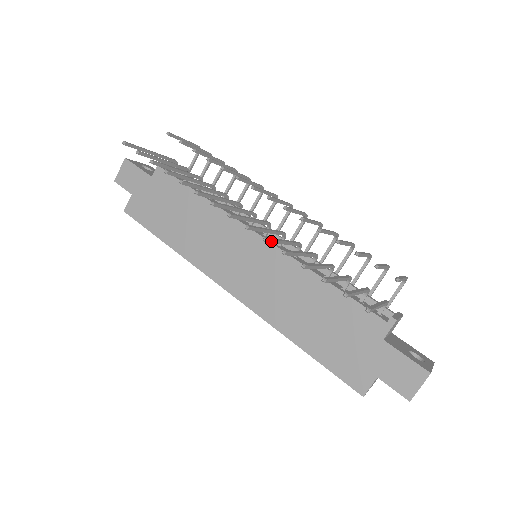
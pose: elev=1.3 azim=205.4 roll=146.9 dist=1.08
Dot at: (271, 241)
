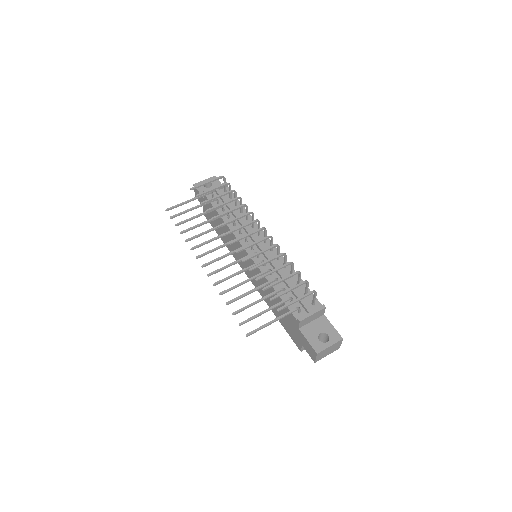
Dot at: (221, 282)
